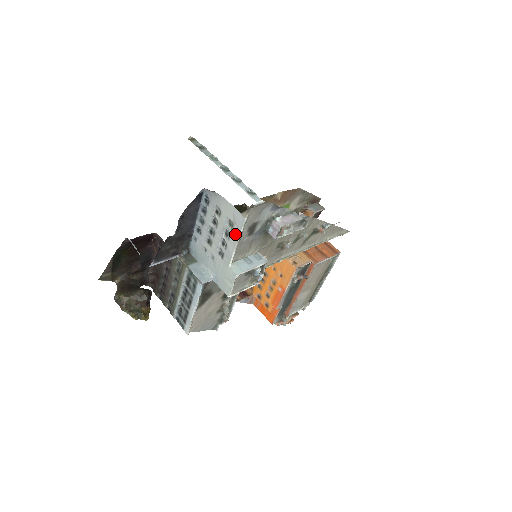
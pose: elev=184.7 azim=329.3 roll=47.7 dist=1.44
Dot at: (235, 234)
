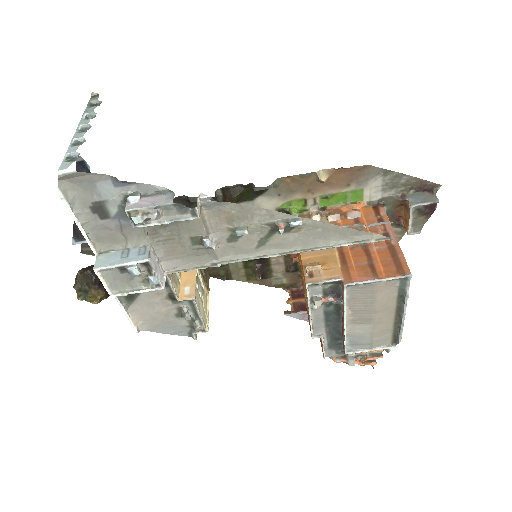
Dot at: (75, 214)
